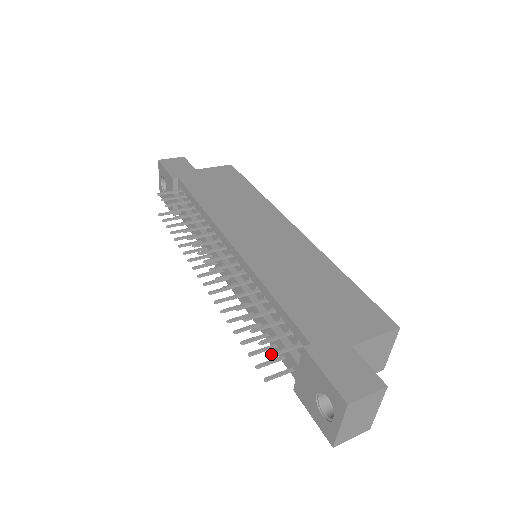
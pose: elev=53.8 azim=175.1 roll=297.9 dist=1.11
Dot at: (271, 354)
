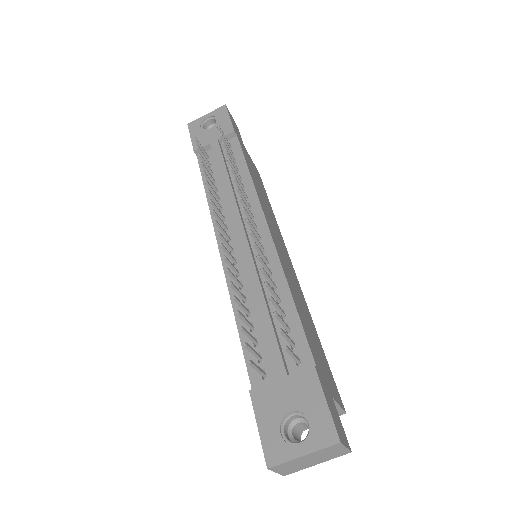
Dot at: (288, 347)
